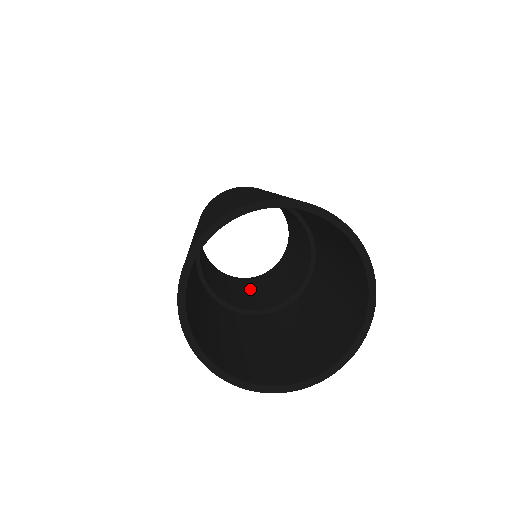
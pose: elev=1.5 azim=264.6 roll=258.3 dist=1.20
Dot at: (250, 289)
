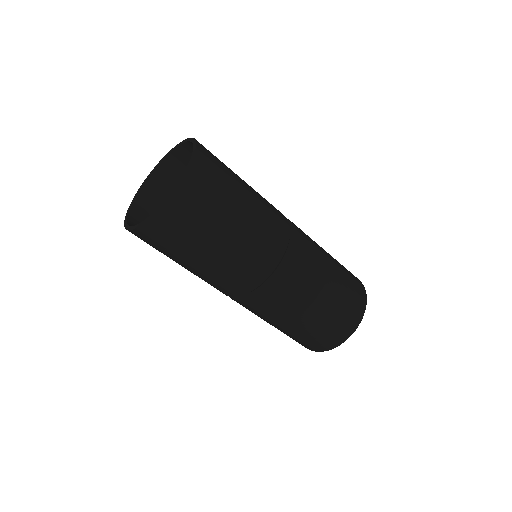
Dot at: occluded
